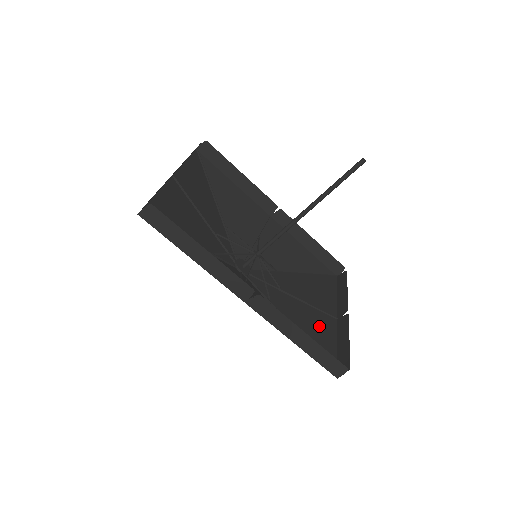
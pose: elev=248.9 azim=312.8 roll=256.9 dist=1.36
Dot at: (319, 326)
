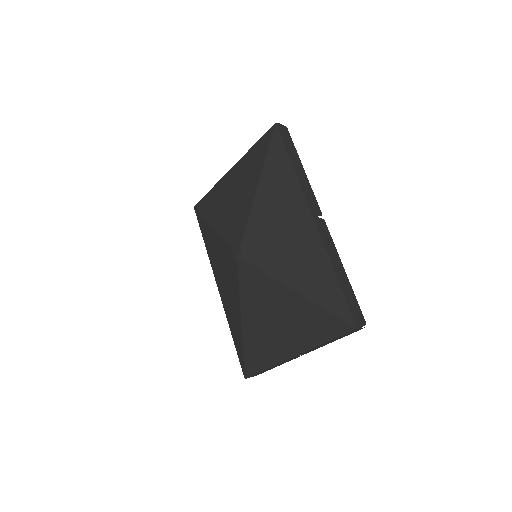
Dot at: (300, 330)
